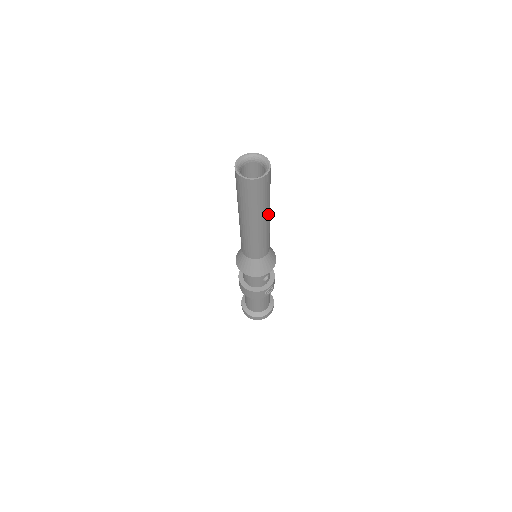
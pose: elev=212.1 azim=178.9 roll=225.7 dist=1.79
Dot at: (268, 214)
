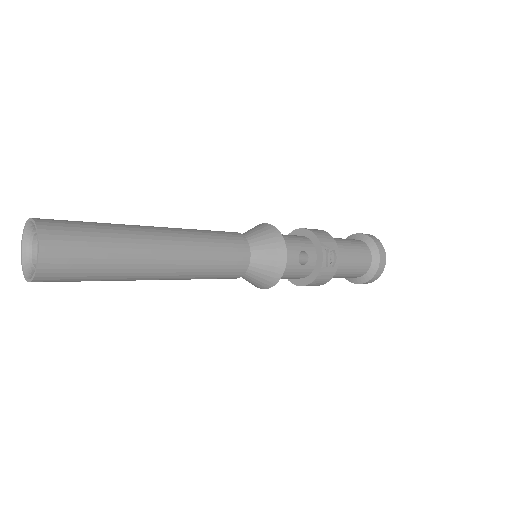
Dot at: (154, 245)
